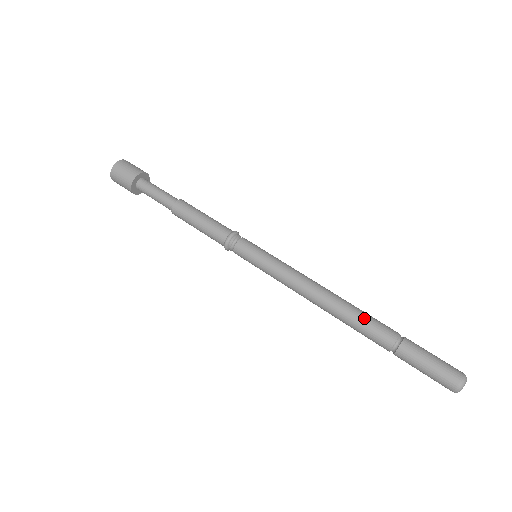
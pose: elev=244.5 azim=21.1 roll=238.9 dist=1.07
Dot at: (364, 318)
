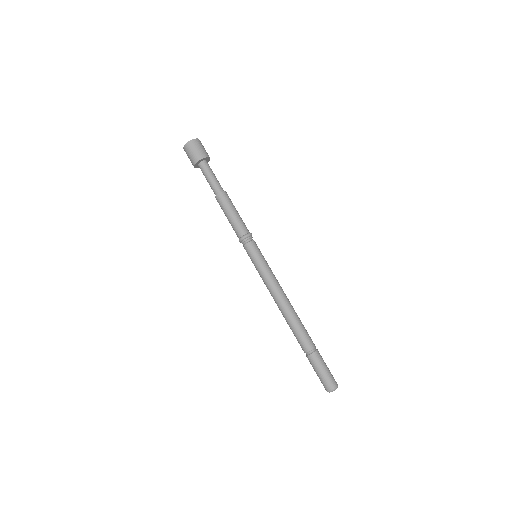
Dot at: (298, 330)
